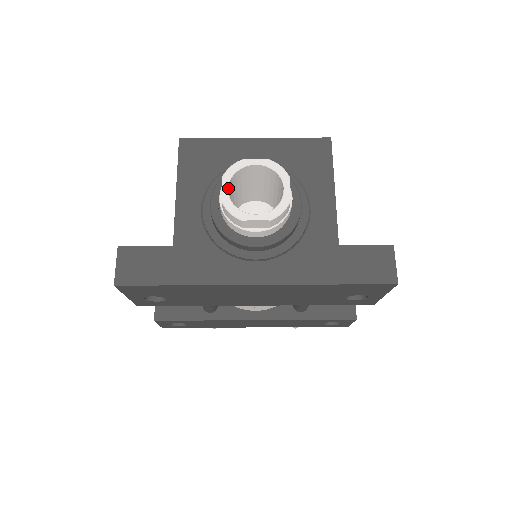
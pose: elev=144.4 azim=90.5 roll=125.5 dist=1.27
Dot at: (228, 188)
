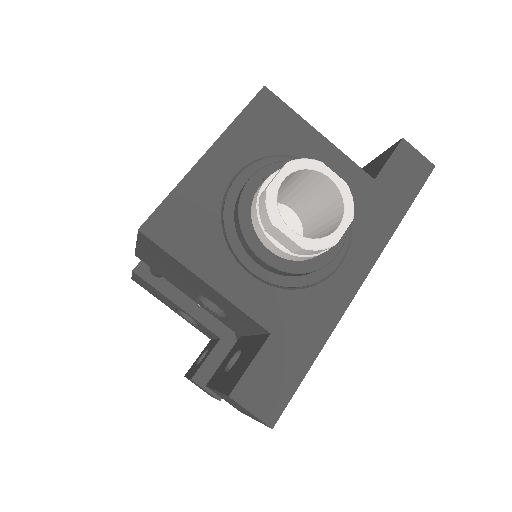
Dot at: (288, 229)
